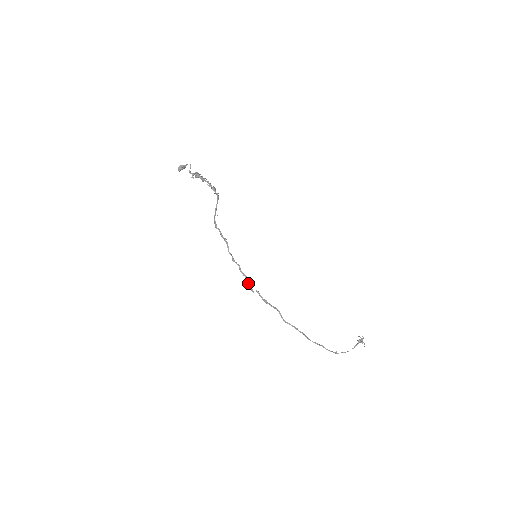
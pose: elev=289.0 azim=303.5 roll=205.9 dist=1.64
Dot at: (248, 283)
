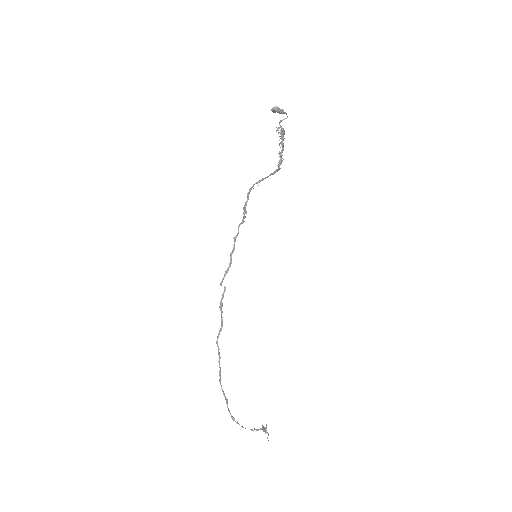
Dot at: (226, 272)
